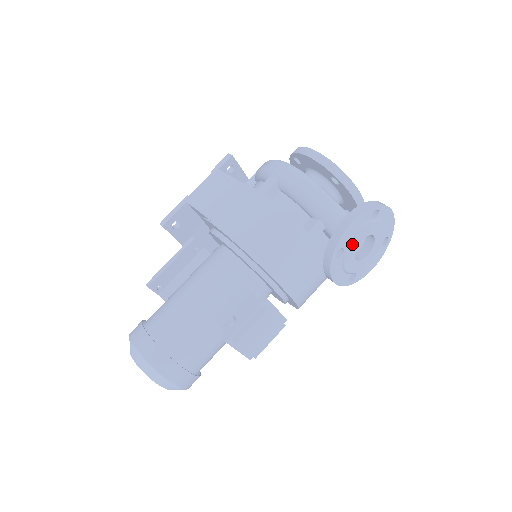
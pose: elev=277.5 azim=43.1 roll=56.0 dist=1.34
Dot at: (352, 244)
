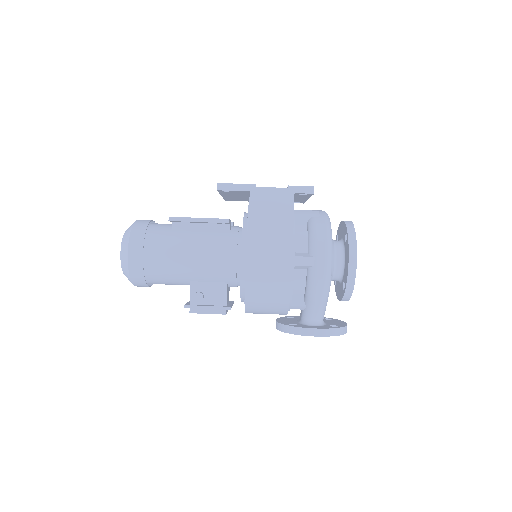
Dot at: occluded
